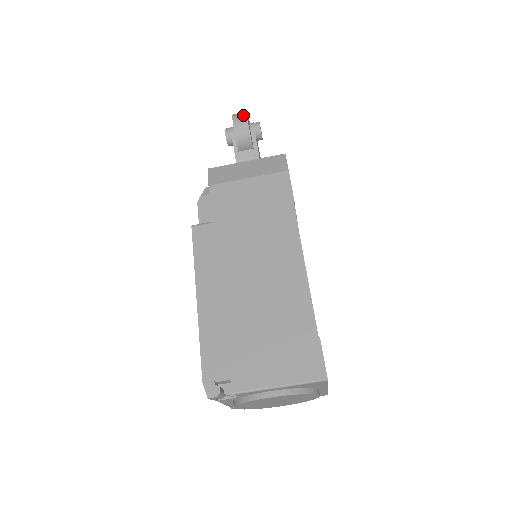
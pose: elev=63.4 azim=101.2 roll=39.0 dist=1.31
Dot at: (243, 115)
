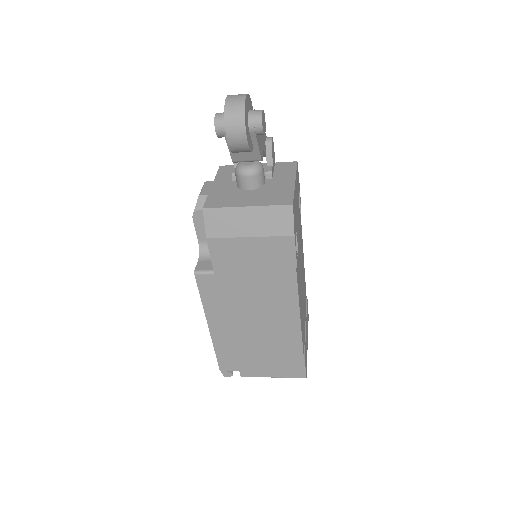
Dot at: (240, 125)
